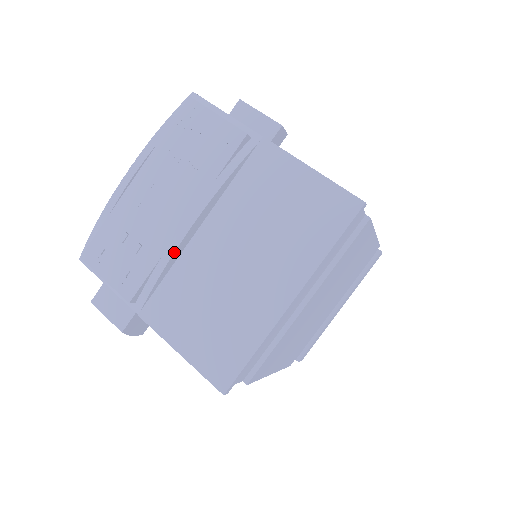
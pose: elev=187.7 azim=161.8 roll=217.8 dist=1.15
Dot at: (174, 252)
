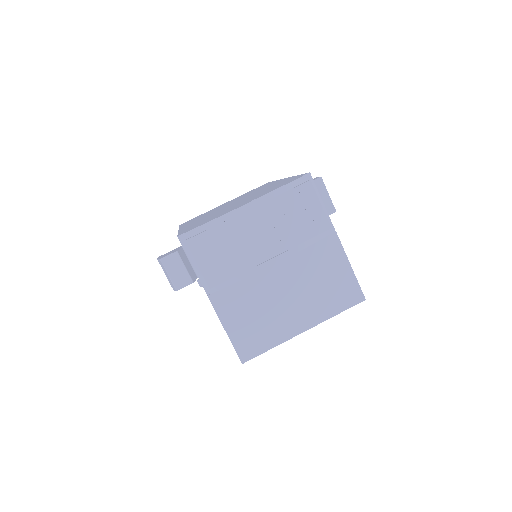
Dot at: occluded
